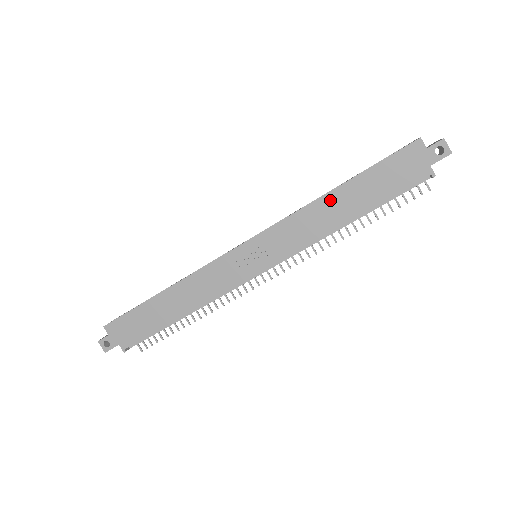
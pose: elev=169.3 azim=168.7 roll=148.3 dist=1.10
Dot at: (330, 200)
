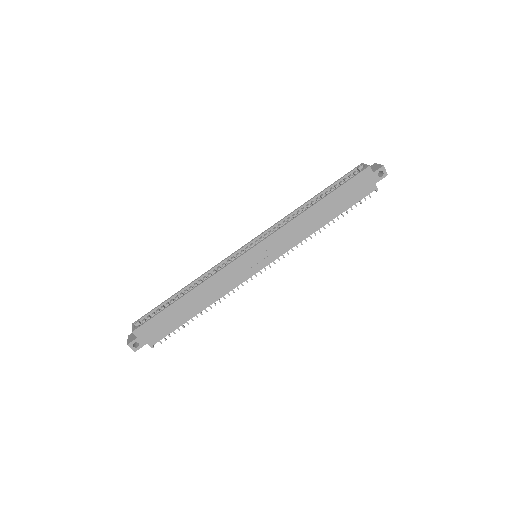
Dot at: (312, 212)
